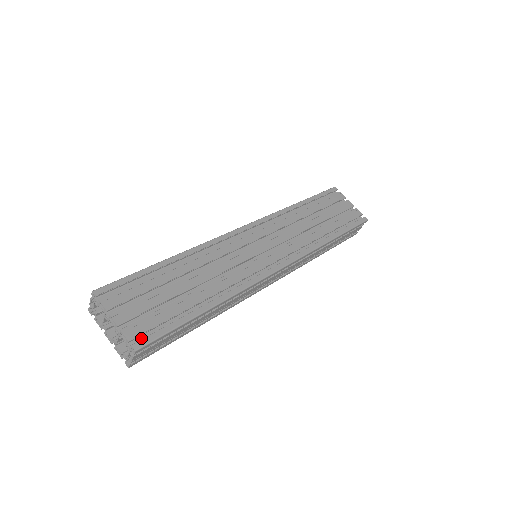
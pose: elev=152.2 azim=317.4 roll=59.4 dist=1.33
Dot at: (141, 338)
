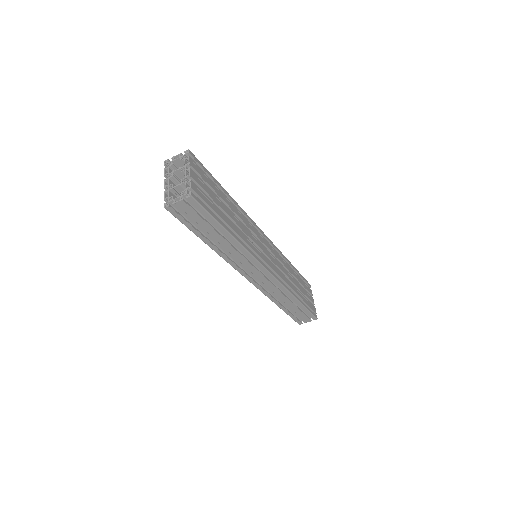
Dot at: occluded
